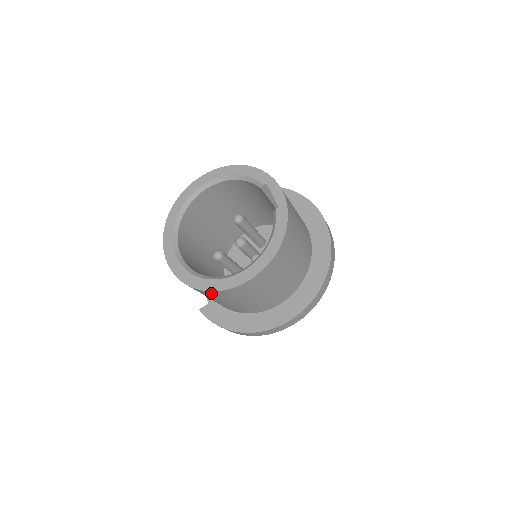
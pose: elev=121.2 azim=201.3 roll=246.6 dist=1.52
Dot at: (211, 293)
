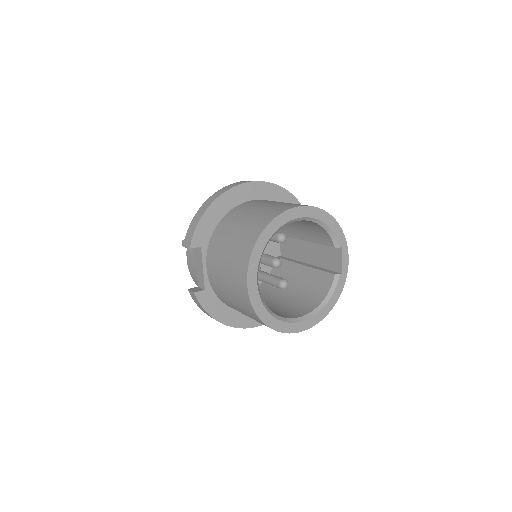
Dot at: occluded
